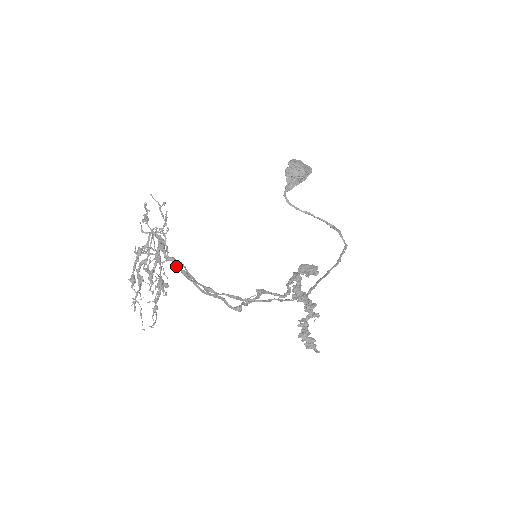
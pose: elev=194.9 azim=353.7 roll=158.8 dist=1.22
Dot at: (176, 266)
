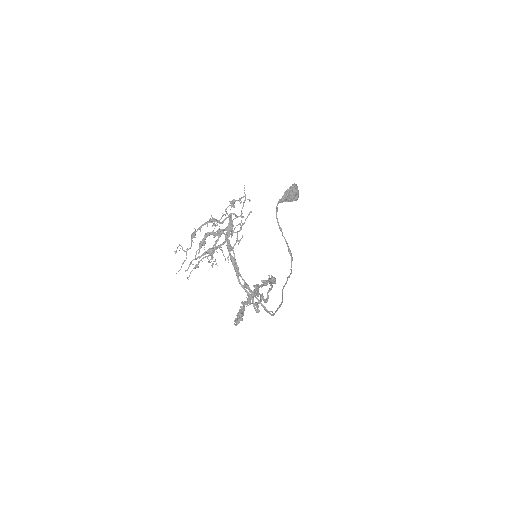
Dot at: (229, 248)
